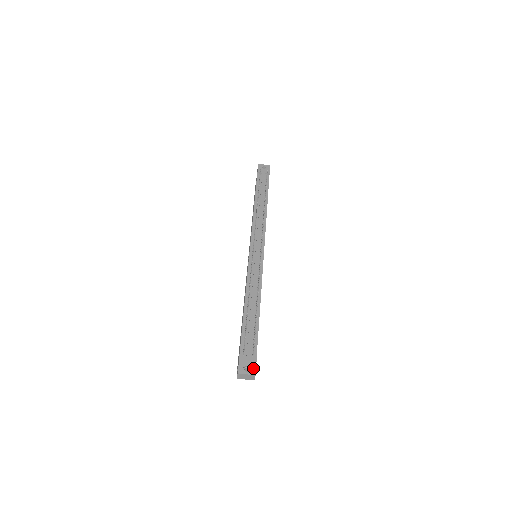
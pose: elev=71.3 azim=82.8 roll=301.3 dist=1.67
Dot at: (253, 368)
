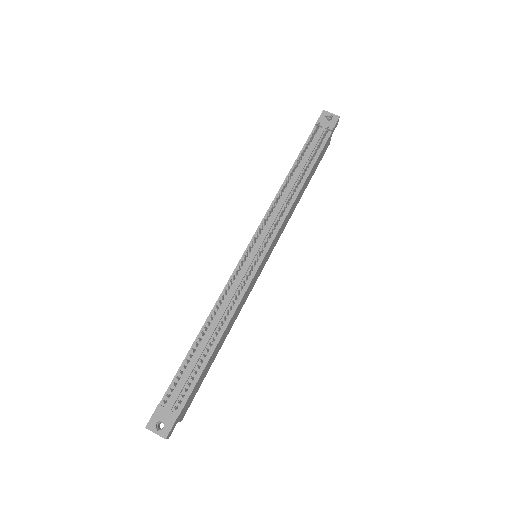
Dot at: (167, 428)
